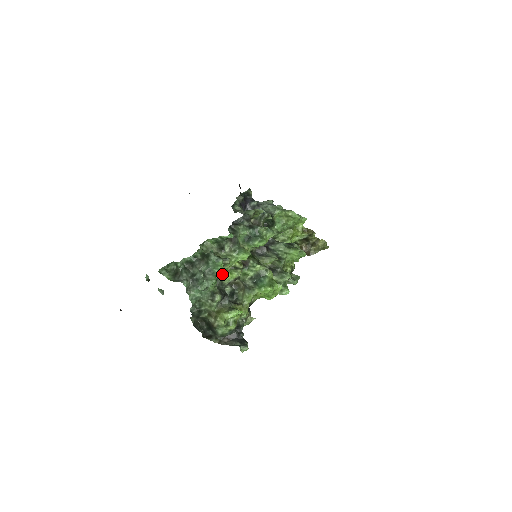
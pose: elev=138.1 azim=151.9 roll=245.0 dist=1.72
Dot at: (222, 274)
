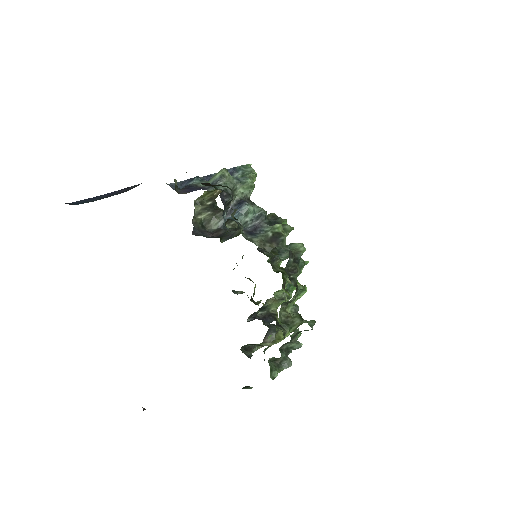
Dot at: occluded
